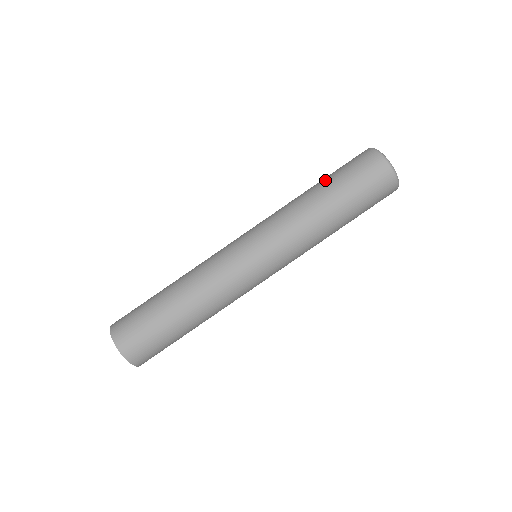
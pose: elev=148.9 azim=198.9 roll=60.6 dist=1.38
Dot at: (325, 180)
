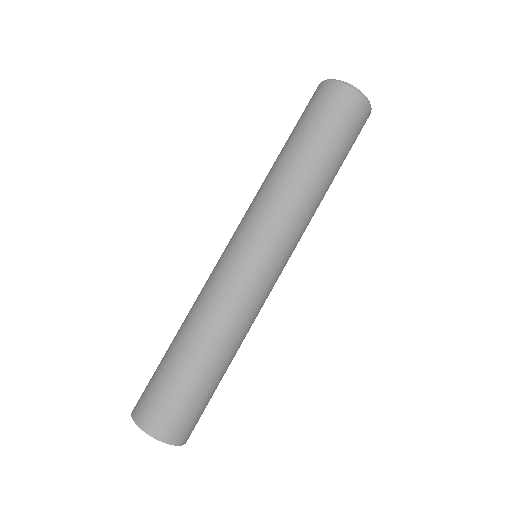
Dot at: (294, 138)
